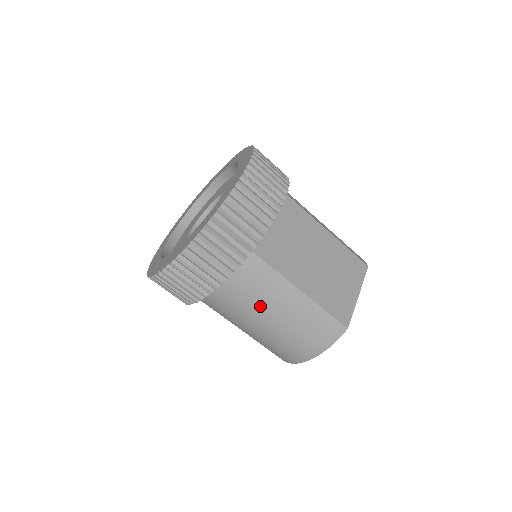
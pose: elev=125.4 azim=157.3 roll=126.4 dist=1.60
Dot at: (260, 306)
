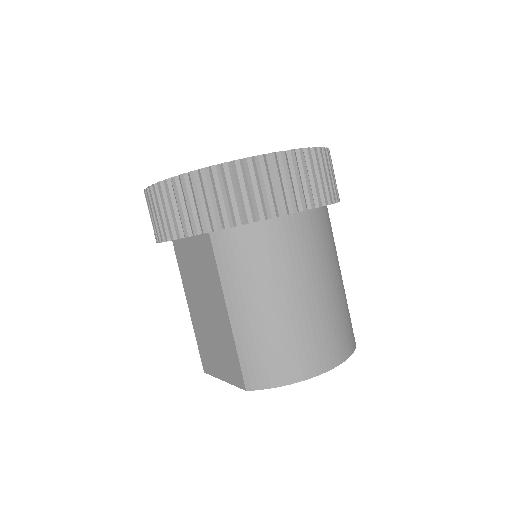
Dot at: (332, 260)
